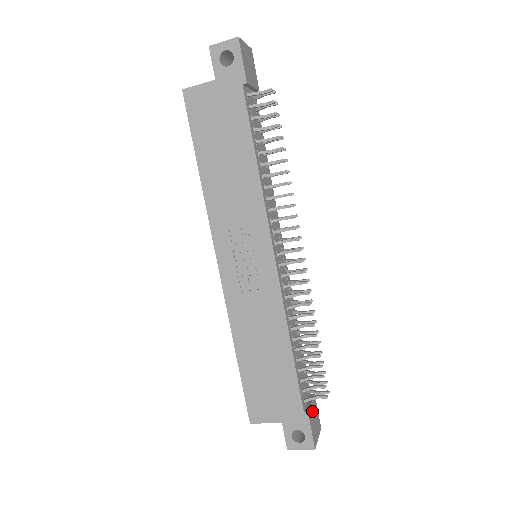
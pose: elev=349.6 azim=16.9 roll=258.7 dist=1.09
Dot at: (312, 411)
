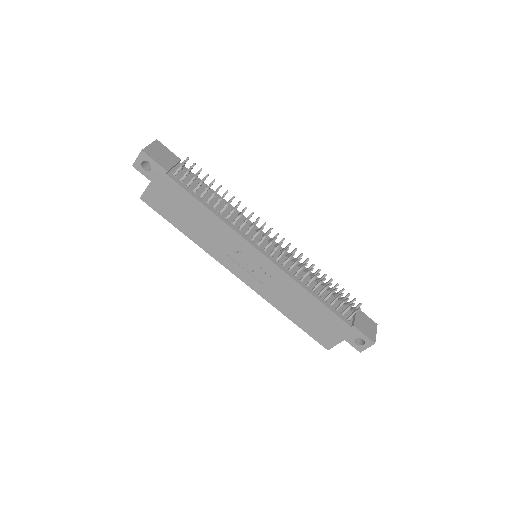
Dot at: (359, 321)
